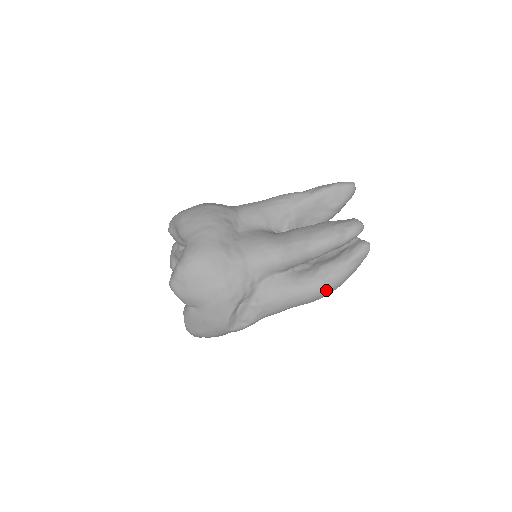
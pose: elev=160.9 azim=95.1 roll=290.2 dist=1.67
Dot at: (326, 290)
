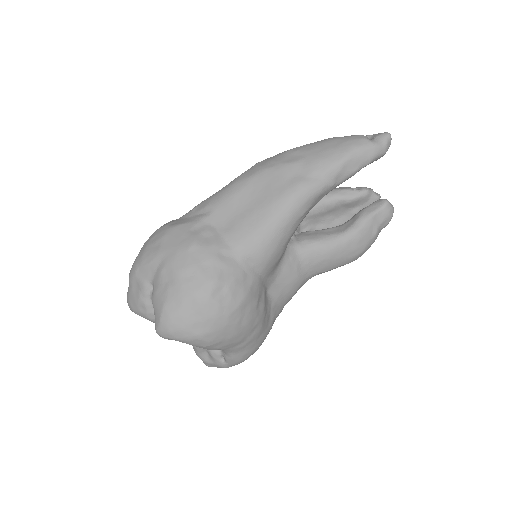
Dot at: occluded
